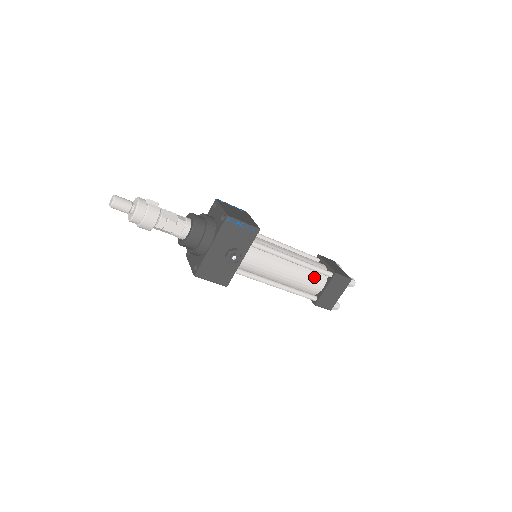
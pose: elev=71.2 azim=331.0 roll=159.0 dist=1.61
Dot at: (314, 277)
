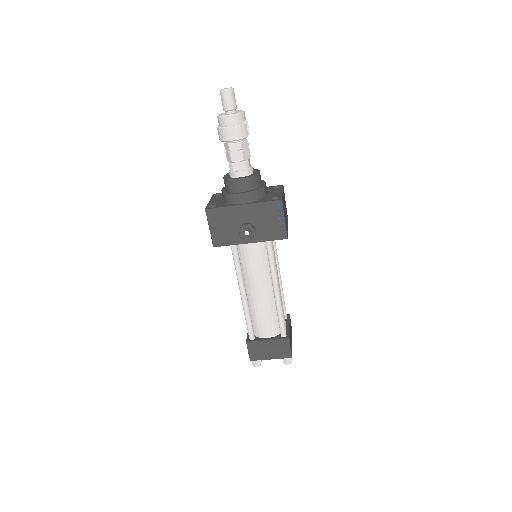
Dot at: (272, 322)
